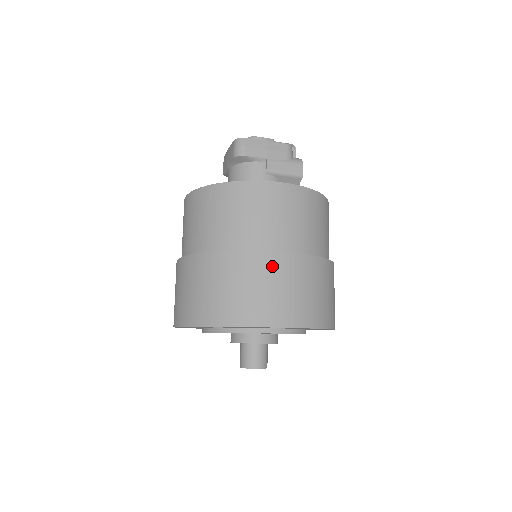
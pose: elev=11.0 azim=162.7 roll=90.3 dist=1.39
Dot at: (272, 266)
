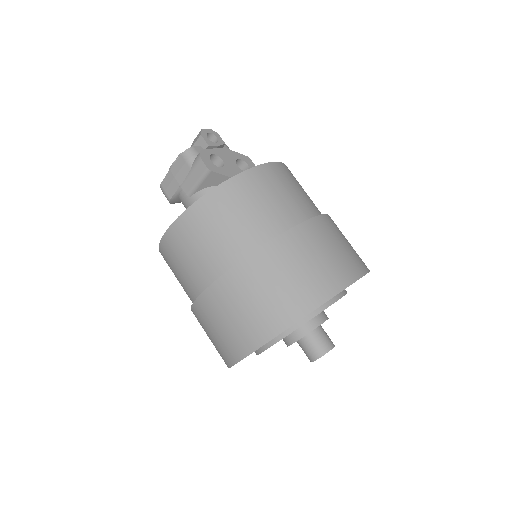
Dot at: (208, 308)
